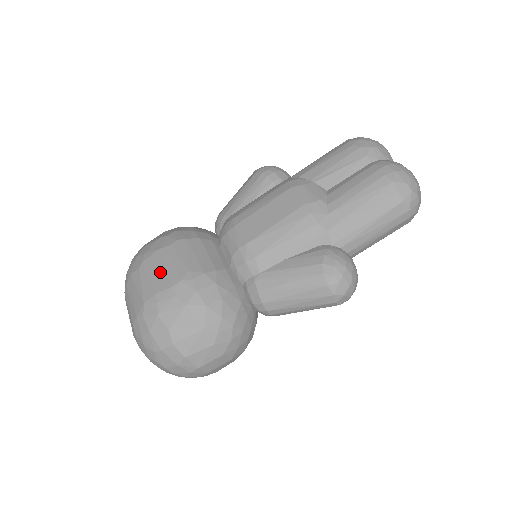
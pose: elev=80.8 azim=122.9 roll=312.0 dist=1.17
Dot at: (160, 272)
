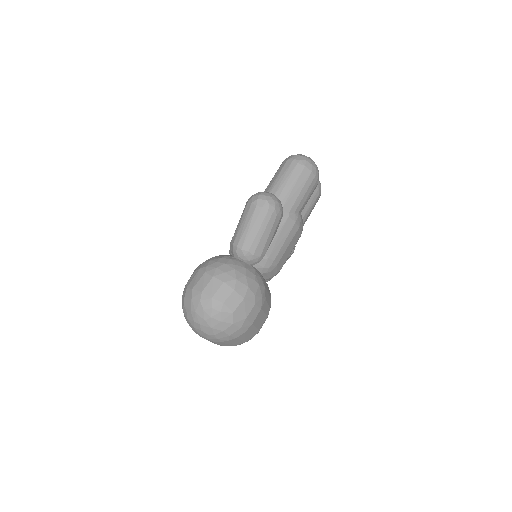
Dot at: occluded
